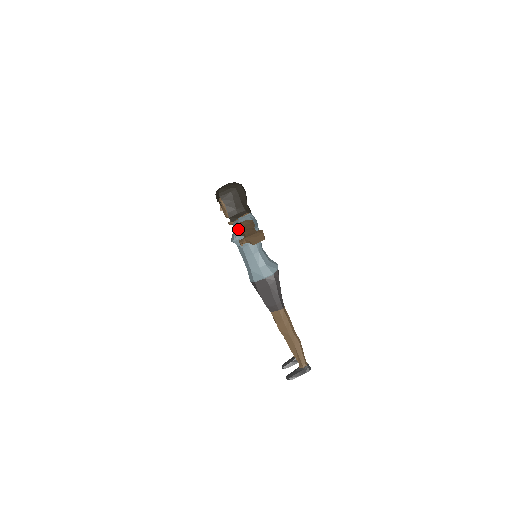
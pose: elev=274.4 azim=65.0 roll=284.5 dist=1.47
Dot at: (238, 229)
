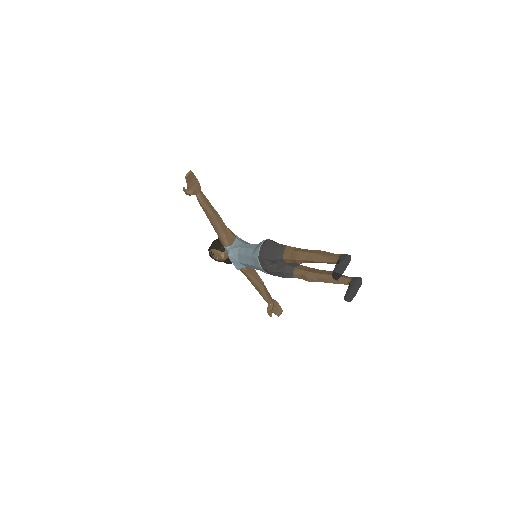
Dot at: occluded
